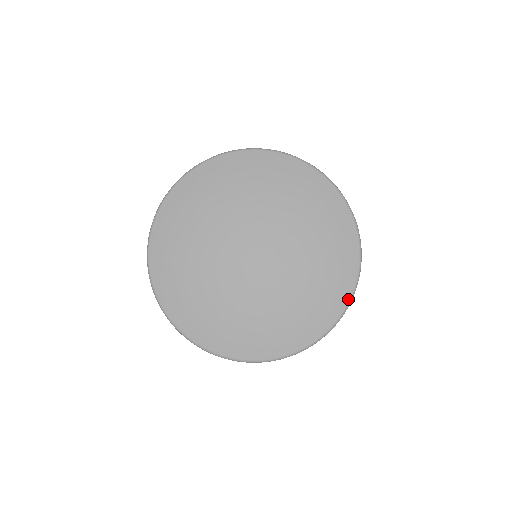
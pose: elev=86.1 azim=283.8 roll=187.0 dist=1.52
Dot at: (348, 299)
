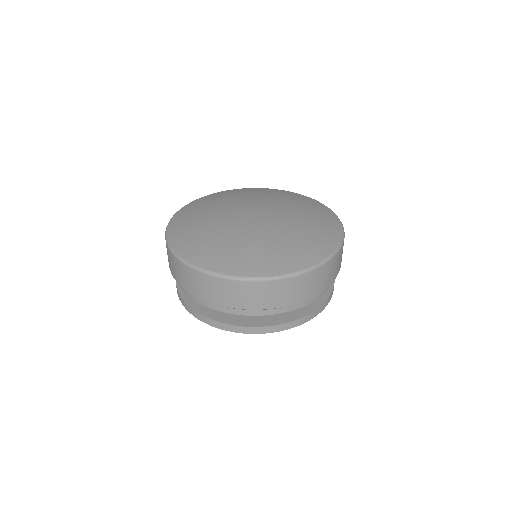
Dot at: (338, 243)
